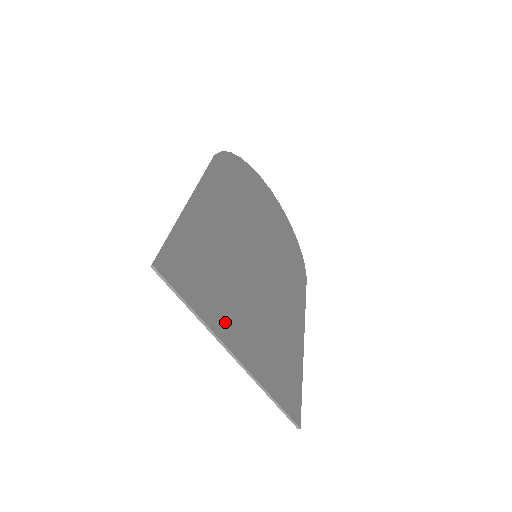
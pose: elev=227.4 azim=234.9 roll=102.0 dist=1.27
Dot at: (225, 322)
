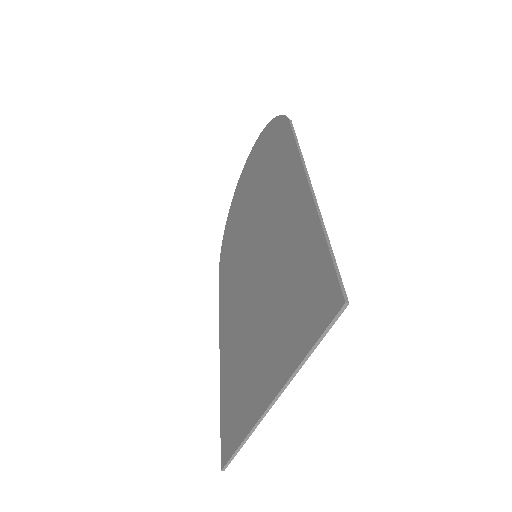
Dot at: (282, 360)
